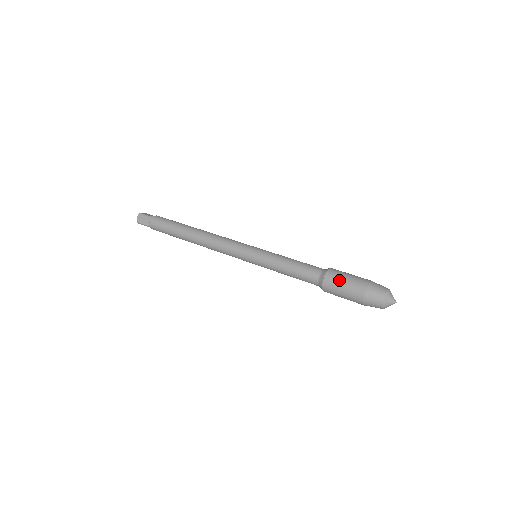
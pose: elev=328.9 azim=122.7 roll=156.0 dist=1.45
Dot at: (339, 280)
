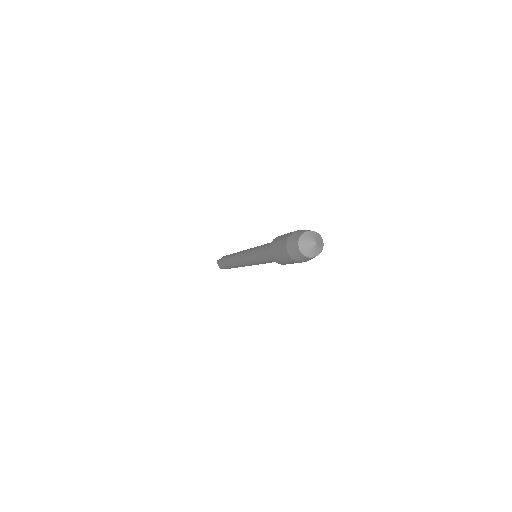
Dot at: (274, 249)
